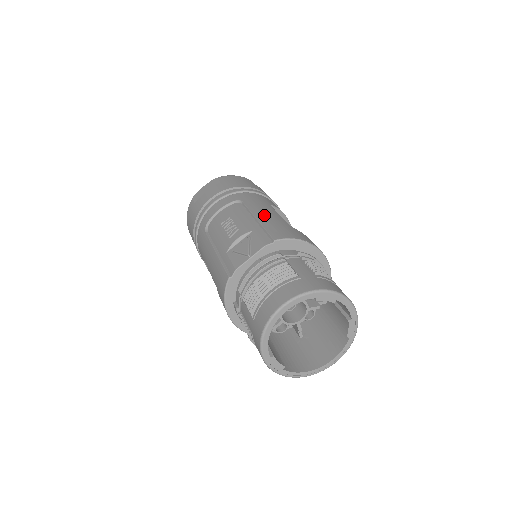
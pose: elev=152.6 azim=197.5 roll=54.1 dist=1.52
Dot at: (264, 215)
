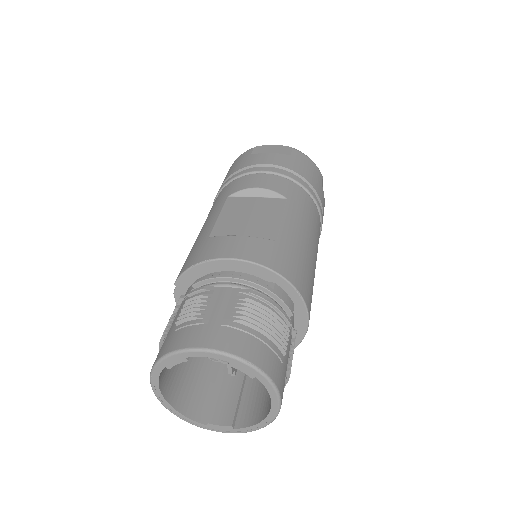
Dot at: (200, 233)
